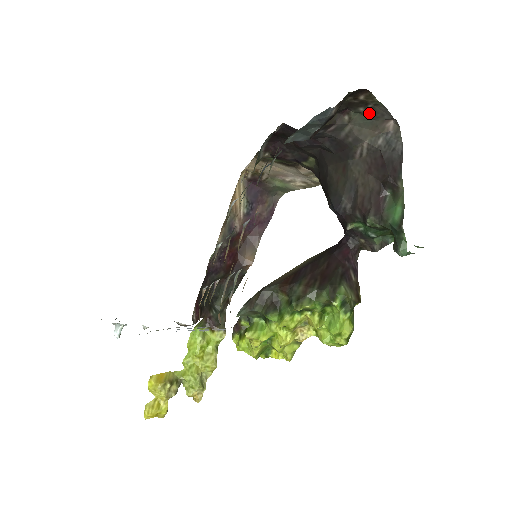
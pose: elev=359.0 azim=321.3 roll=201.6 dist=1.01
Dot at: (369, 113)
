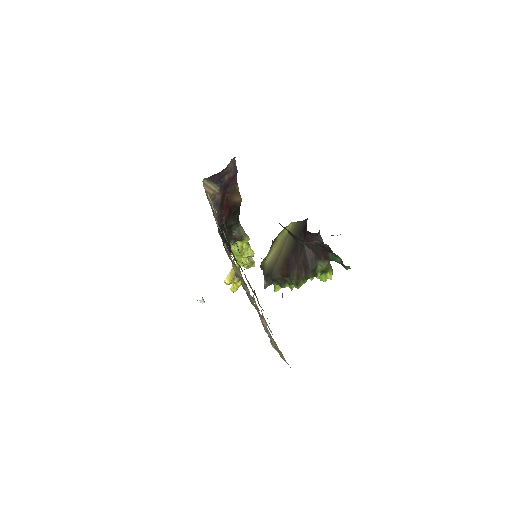
Dot at: occluded
